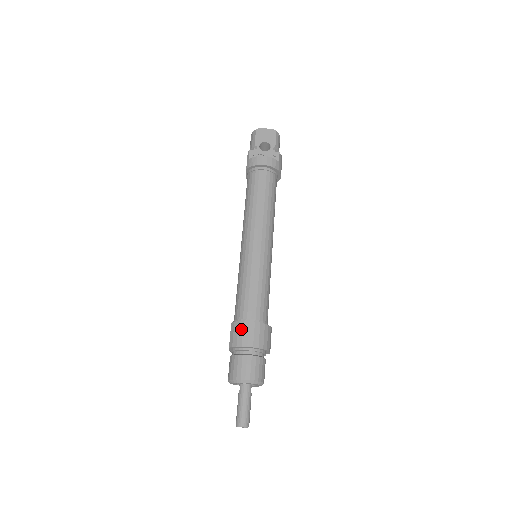
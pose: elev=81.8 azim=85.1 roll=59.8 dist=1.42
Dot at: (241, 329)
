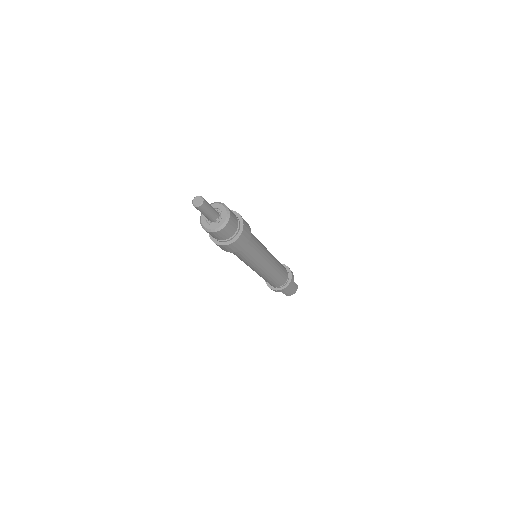
Dot at: occluded
